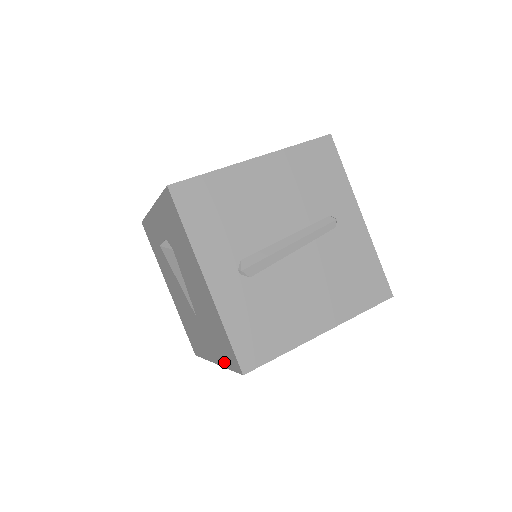
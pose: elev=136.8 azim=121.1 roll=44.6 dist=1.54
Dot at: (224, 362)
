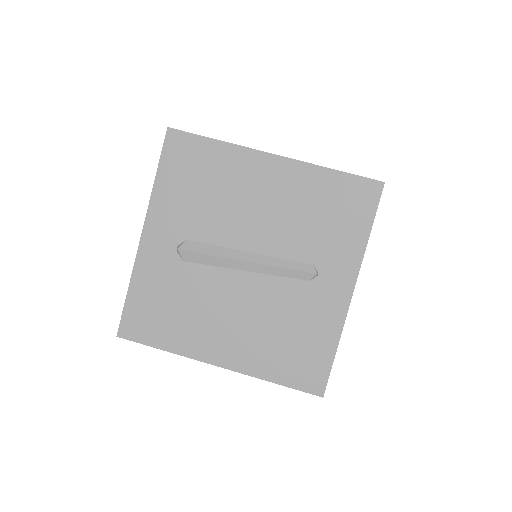
Dot at: occluded
